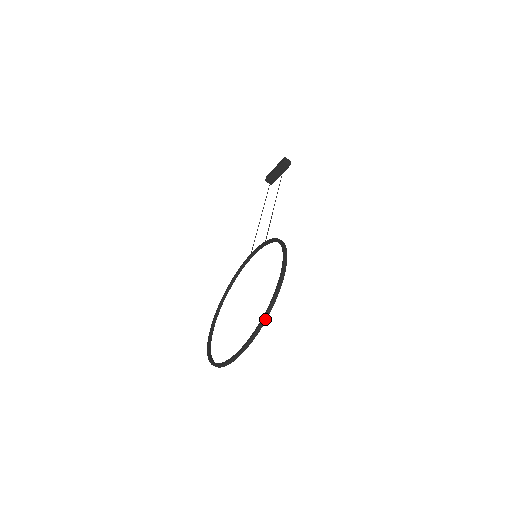
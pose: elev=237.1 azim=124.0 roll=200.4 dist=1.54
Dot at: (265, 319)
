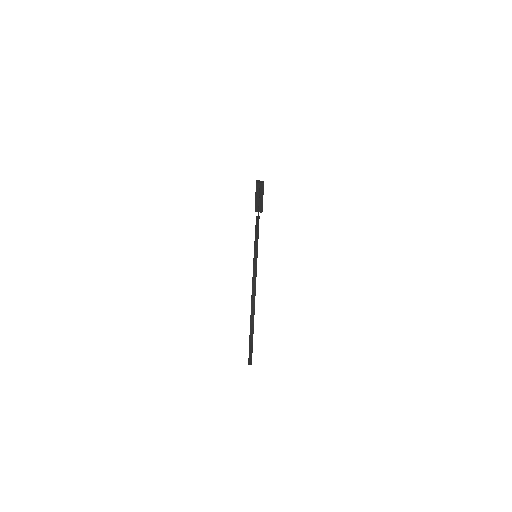
Dot at: (255, 272)
